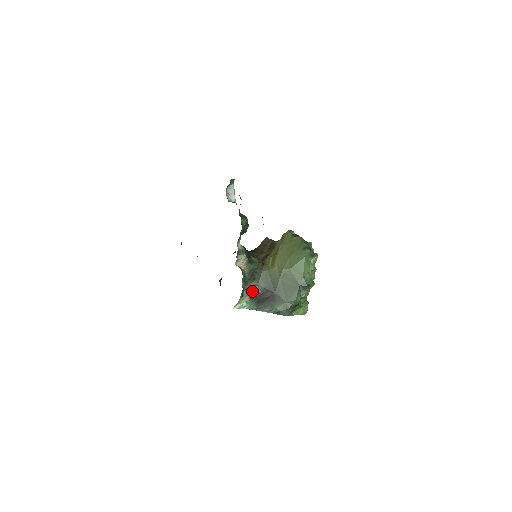
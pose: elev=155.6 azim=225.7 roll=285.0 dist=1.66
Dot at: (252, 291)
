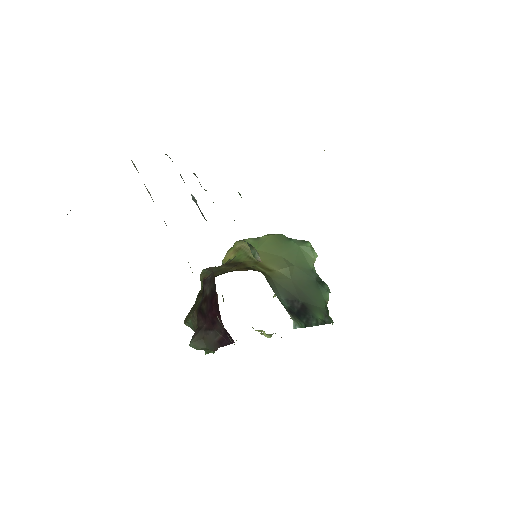
Dot at: occluded
